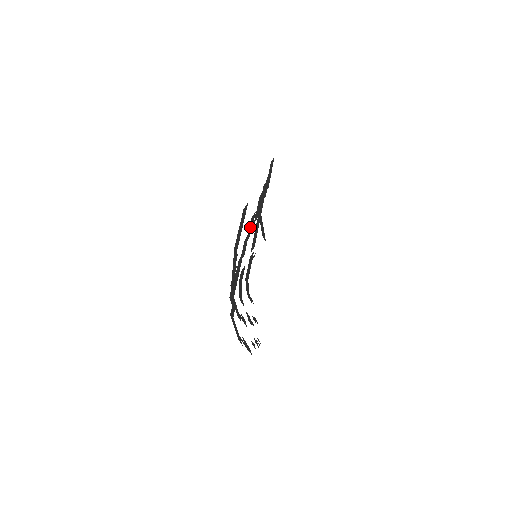
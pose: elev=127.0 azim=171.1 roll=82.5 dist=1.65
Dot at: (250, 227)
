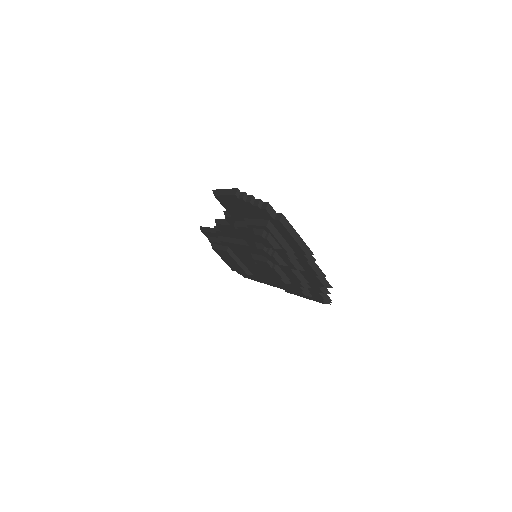
Dot at: (230, 215)
